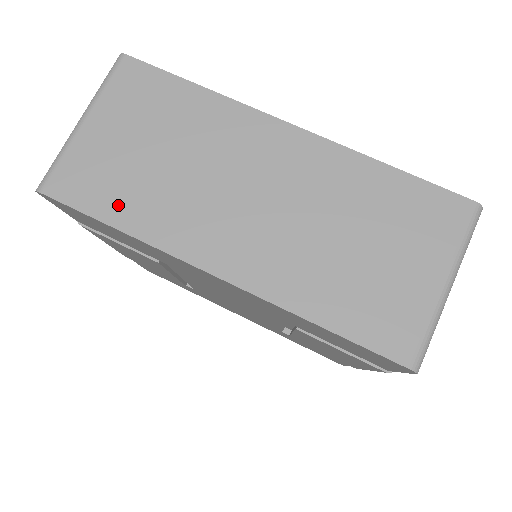
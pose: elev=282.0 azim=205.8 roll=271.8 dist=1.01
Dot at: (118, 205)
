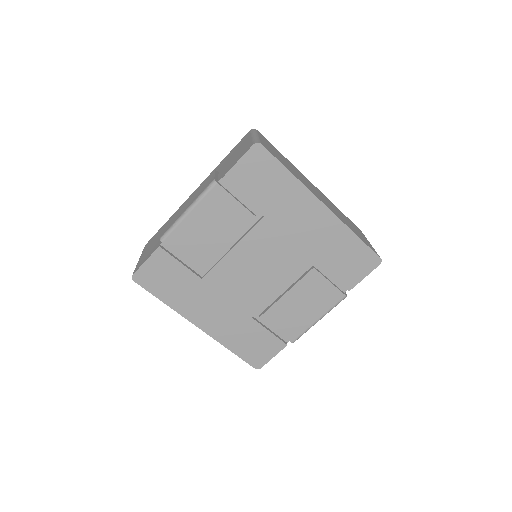
Dot at: (286, 166)
